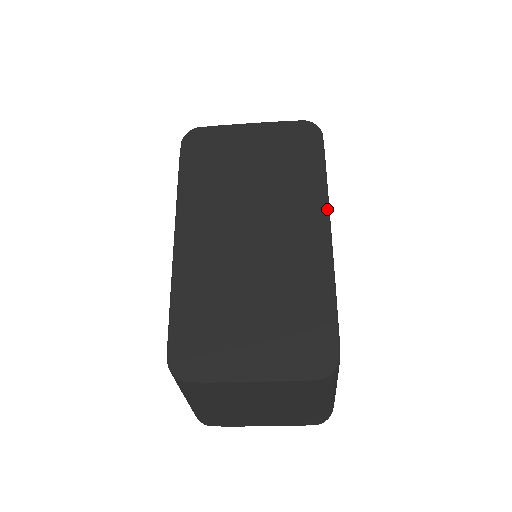
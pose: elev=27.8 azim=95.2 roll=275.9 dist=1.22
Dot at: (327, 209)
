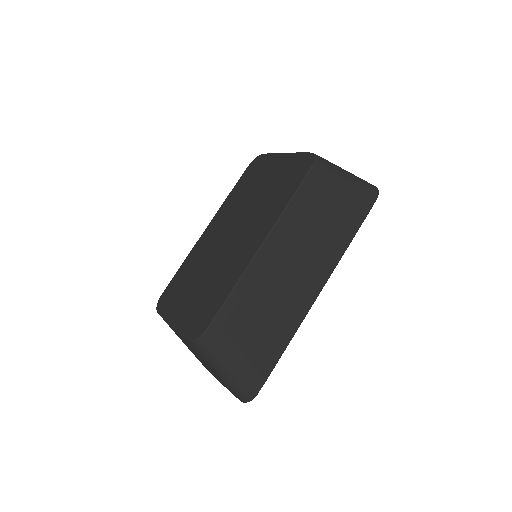
Dot at: (272, 226)
